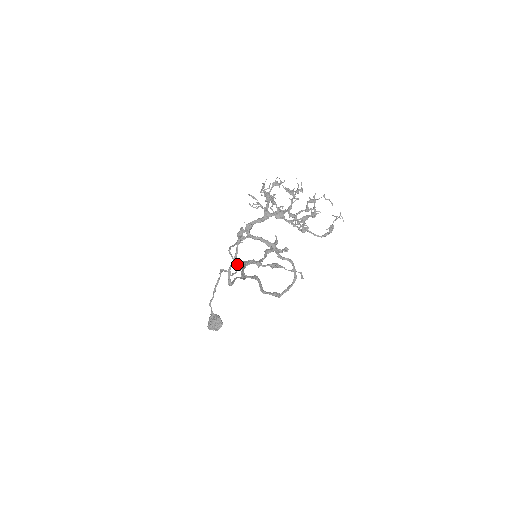
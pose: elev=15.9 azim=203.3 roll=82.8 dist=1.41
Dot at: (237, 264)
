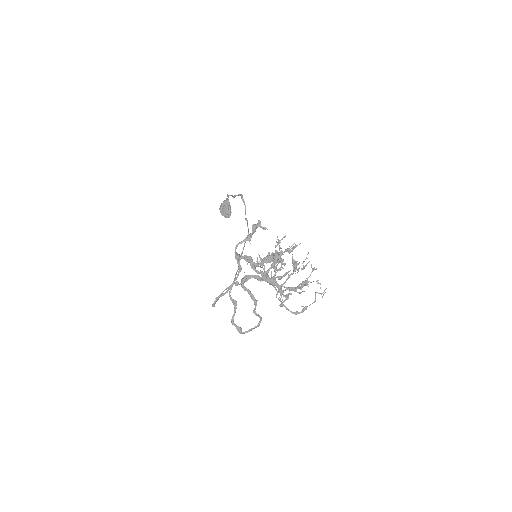
Dot at: occluded
